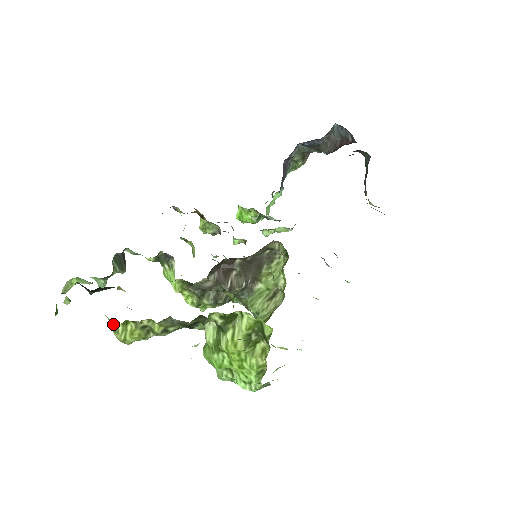
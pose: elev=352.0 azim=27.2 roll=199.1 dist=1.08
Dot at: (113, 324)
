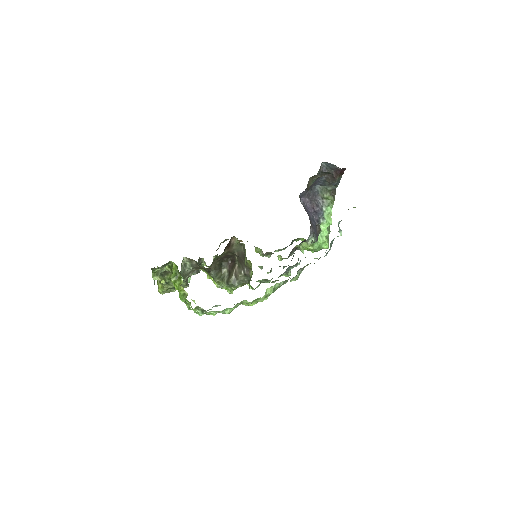
Dot at: occluded
